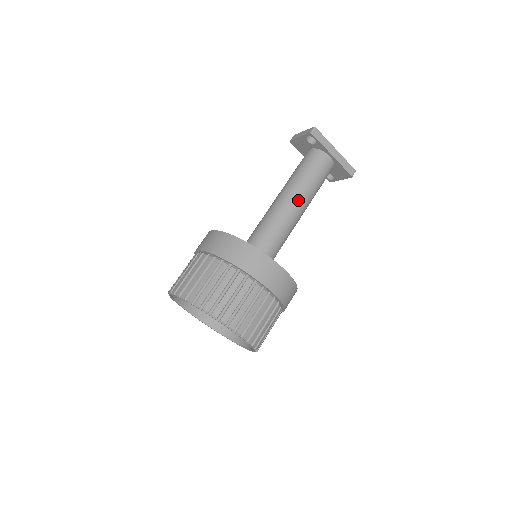
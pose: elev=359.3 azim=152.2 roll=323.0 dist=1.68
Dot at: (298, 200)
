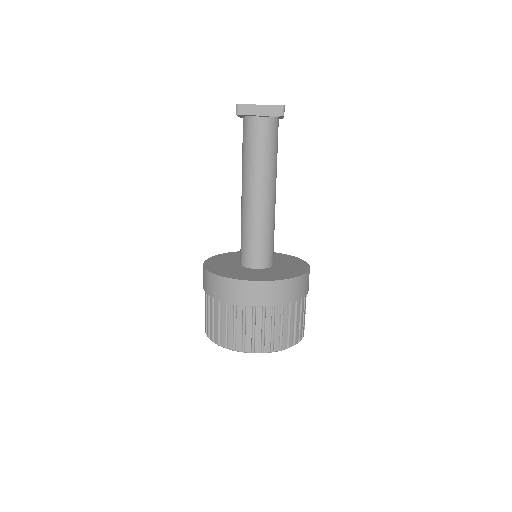
Dot at: occluded
